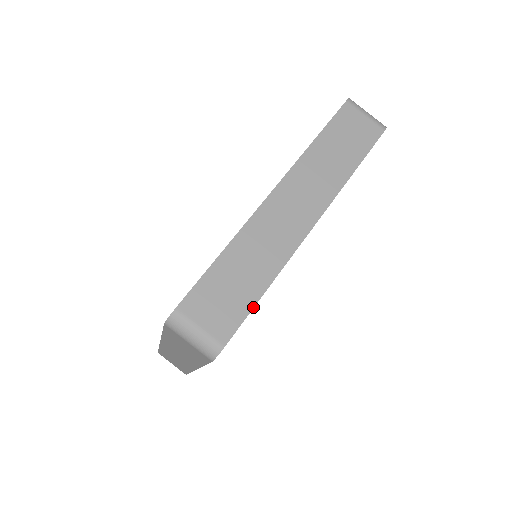
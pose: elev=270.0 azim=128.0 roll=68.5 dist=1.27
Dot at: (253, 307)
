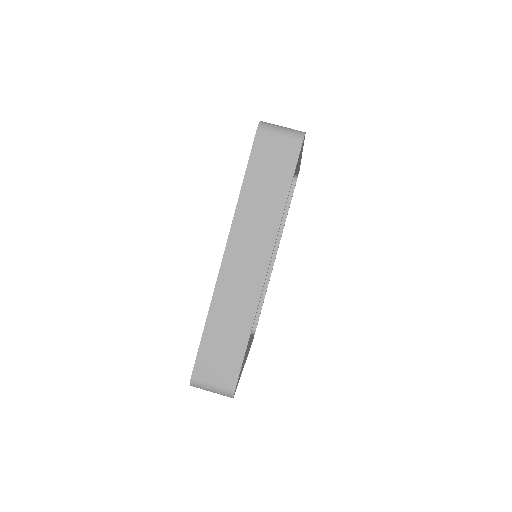
Dot at: occluded
